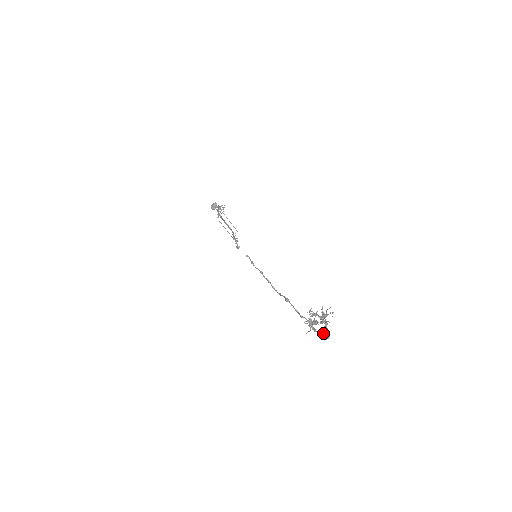
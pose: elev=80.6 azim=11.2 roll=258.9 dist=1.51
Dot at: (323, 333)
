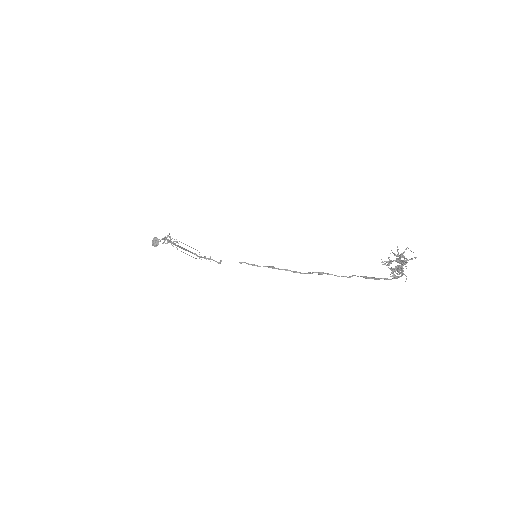
Dot at: (392, 275)
